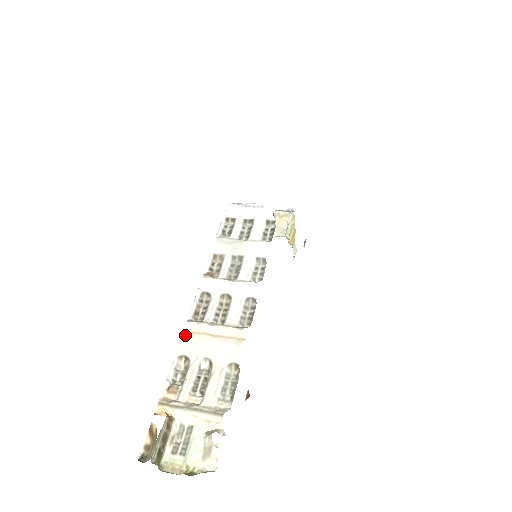
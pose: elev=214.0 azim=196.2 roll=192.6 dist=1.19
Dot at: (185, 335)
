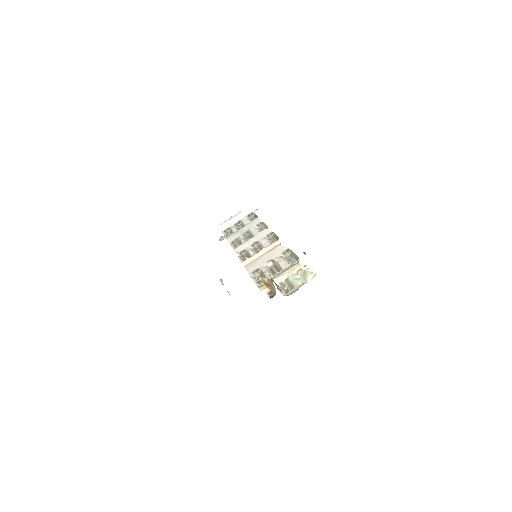
Dot at: (247, 266)
